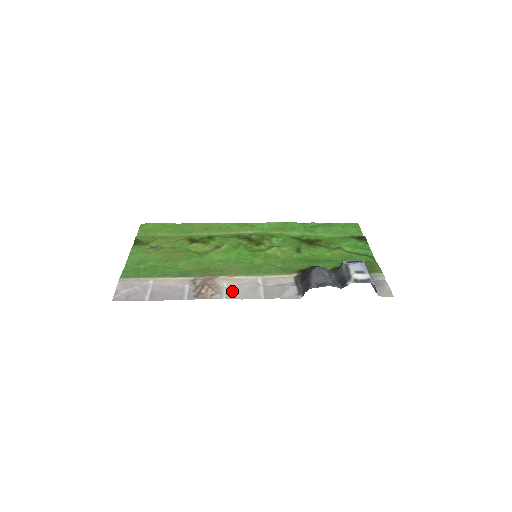
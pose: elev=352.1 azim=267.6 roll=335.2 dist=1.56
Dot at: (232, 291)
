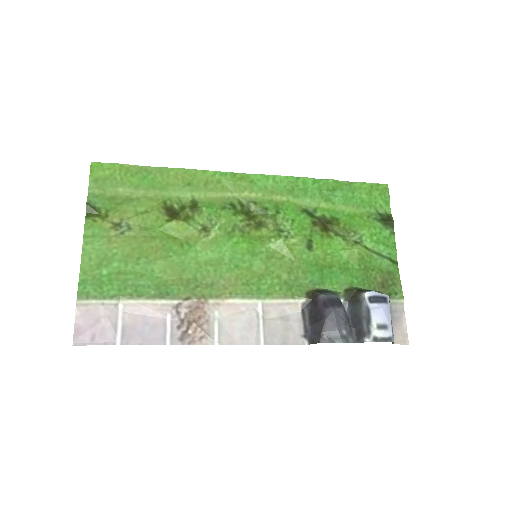
Dot at: (225, 327)
